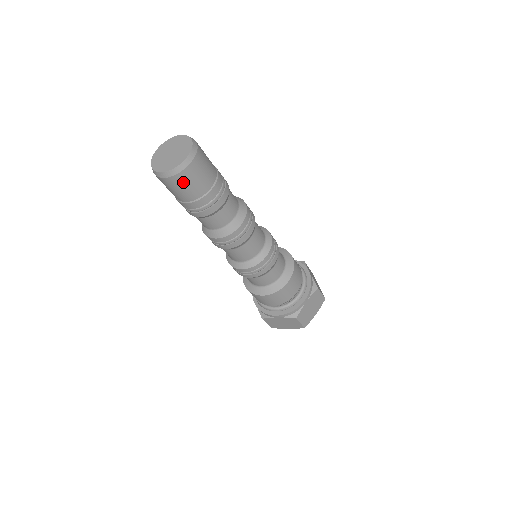
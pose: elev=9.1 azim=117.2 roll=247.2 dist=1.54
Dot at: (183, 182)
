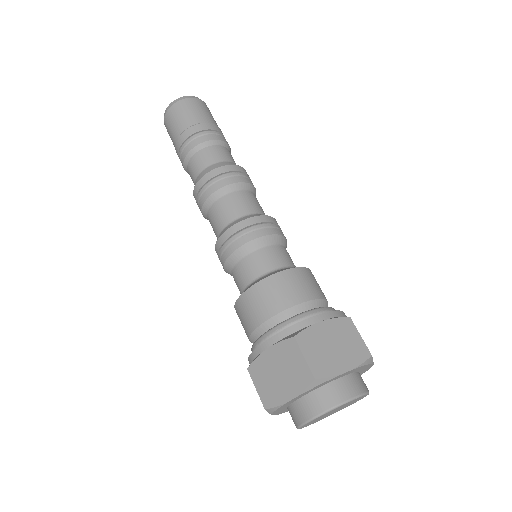
Dot at: (179, 111)
